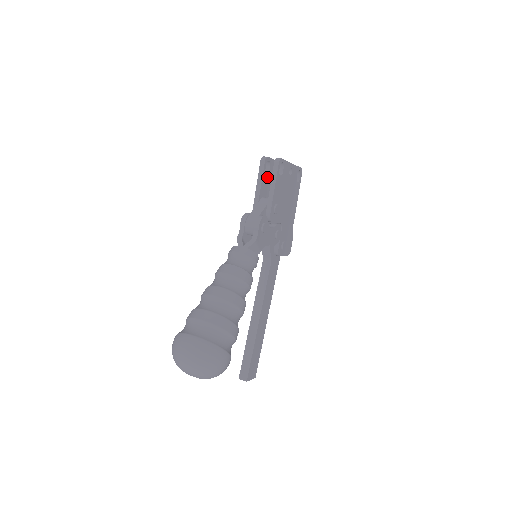
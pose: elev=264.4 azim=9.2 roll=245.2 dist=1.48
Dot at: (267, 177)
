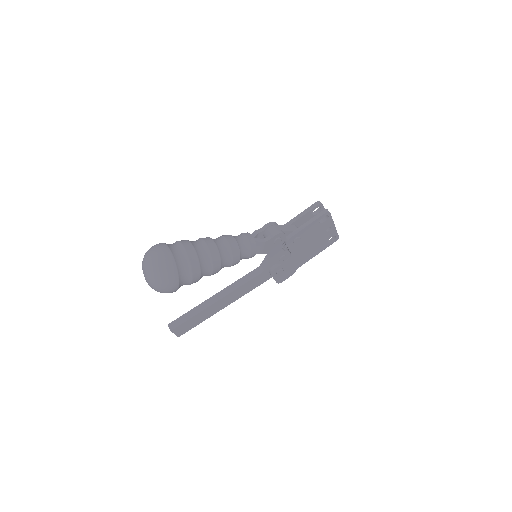
Dot at: (311, 217)
